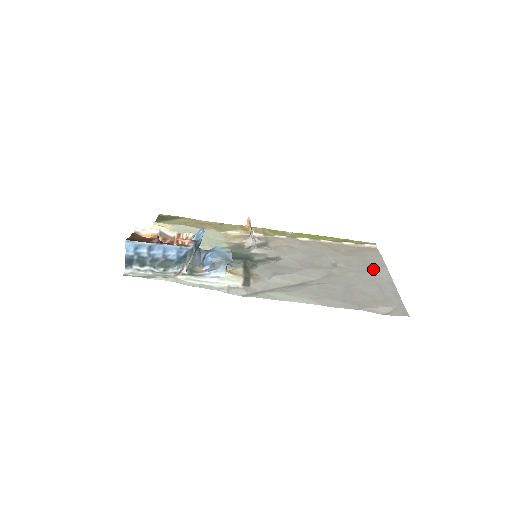
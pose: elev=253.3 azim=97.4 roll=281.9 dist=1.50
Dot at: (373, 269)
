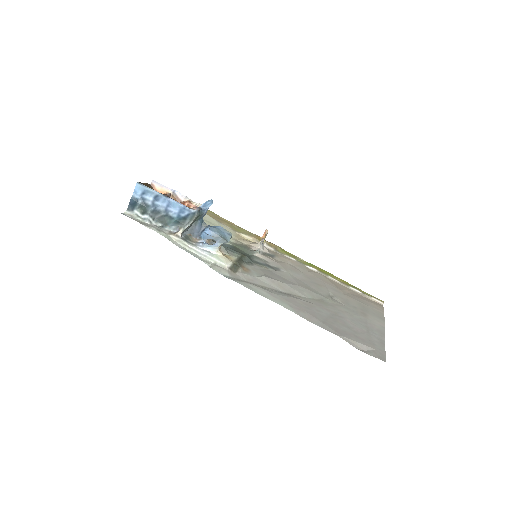
Dot at: (369, 316)
